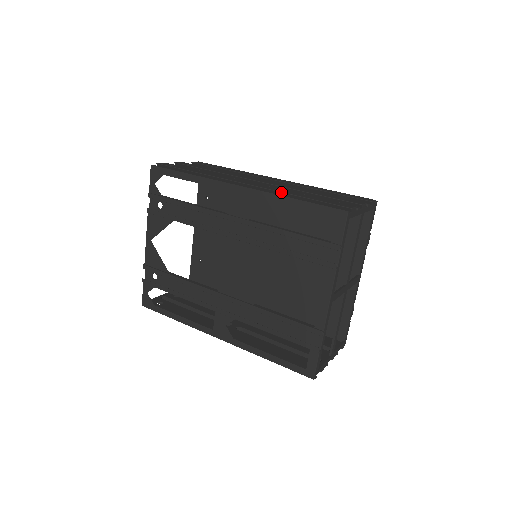
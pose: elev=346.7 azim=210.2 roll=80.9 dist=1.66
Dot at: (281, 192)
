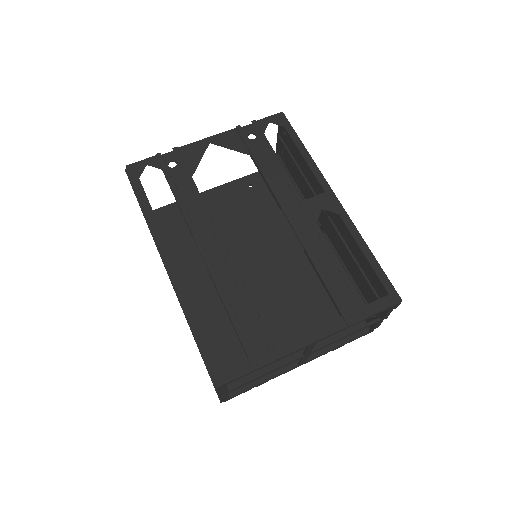
Dot at: occluded
